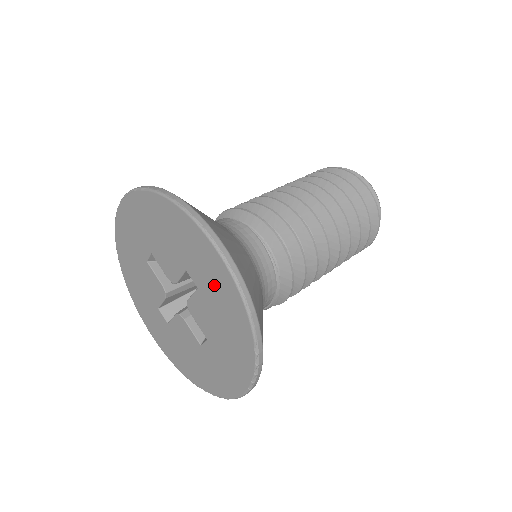
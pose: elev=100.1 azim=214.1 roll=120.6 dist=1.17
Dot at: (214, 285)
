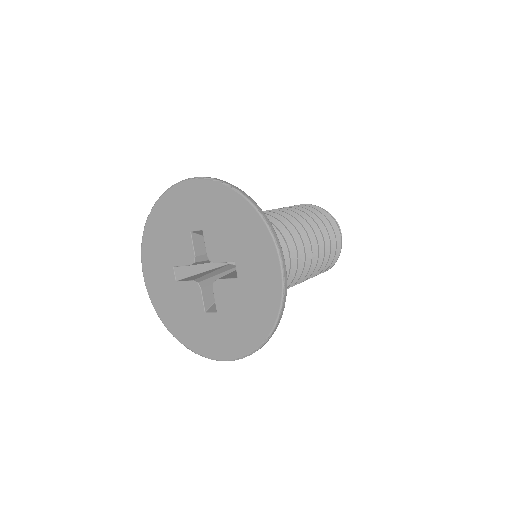
Dot at: (258, 285)
